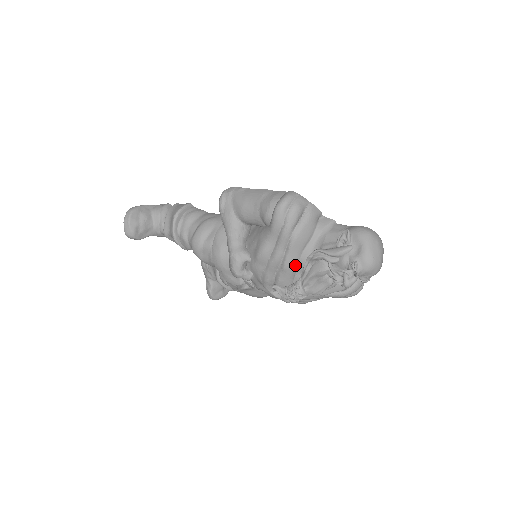
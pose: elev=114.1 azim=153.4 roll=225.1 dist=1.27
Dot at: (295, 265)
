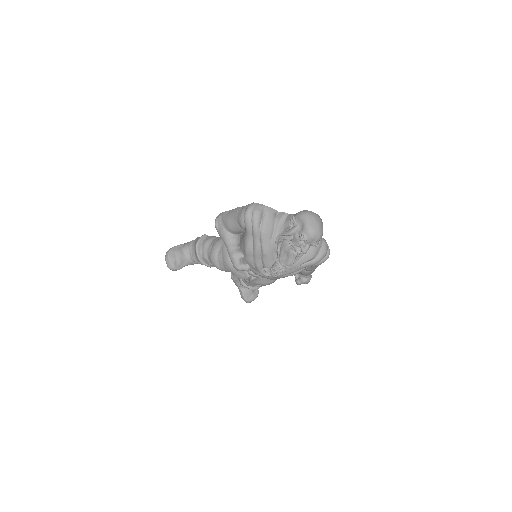
Dot at: (270, 250)
